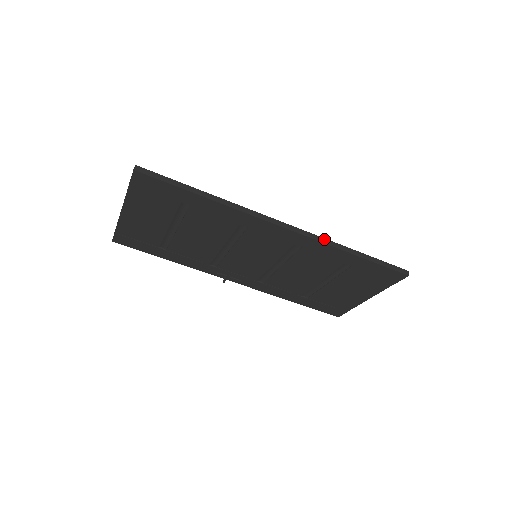
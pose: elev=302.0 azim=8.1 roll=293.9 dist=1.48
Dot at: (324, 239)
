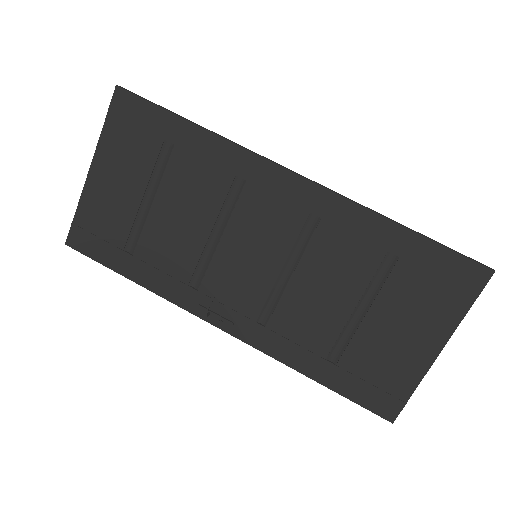
Dot at: occluded
